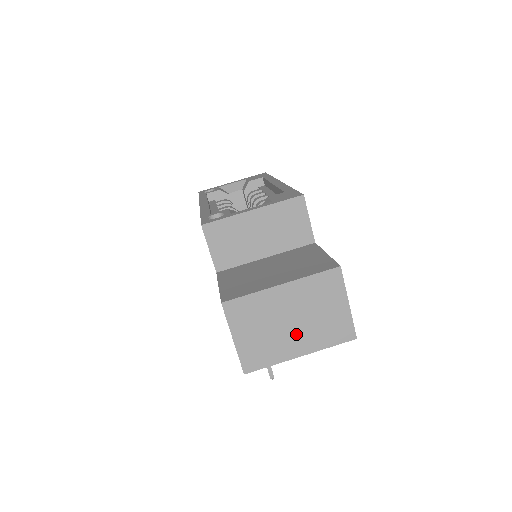
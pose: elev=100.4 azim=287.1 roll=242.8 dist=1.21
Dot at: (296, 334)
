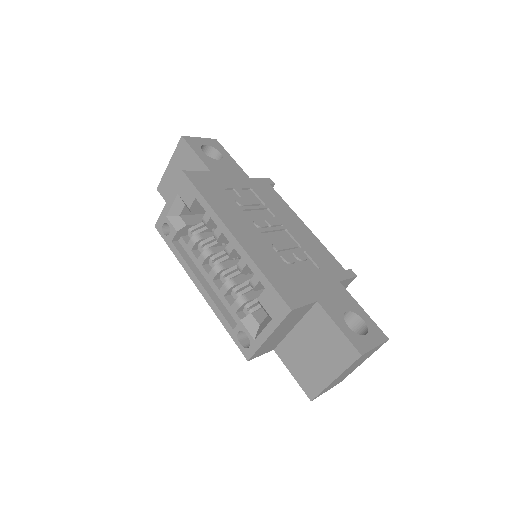
Dot at: (355, 367)
